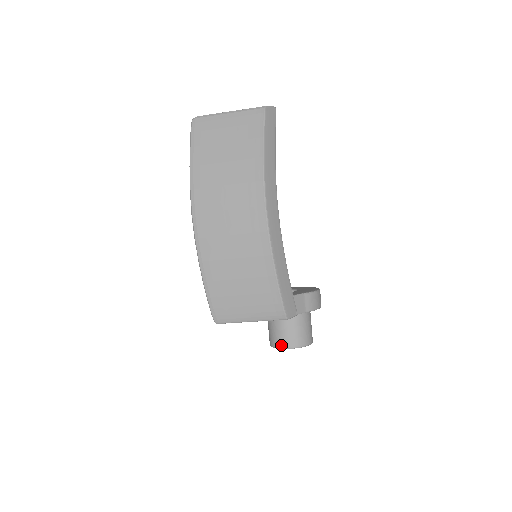
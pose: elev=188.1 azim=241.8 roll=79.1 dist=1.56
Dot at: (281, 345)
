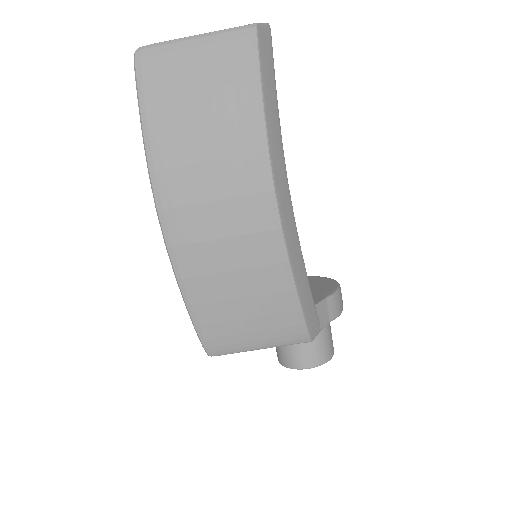
Dot at: (297, 365)
